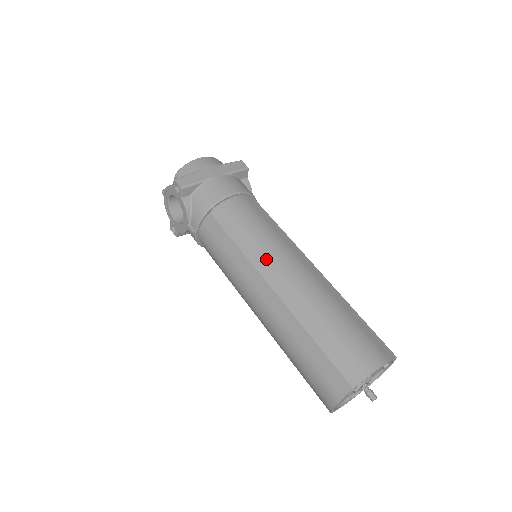
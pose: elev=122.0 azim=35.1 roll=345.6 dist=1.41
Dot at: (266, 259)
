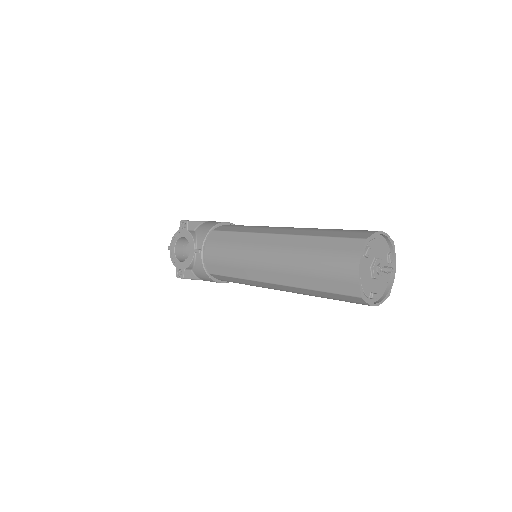
Dot at: (265, 228)
